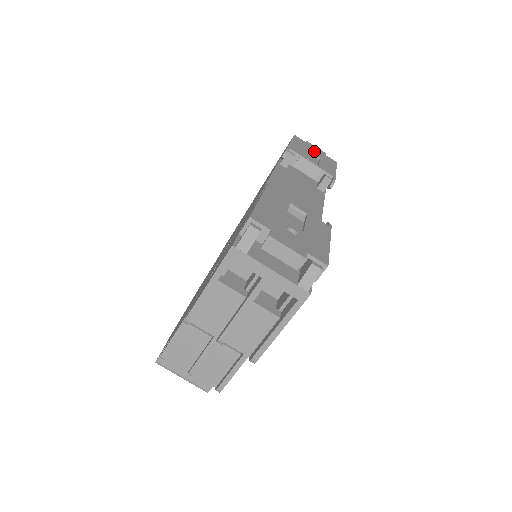
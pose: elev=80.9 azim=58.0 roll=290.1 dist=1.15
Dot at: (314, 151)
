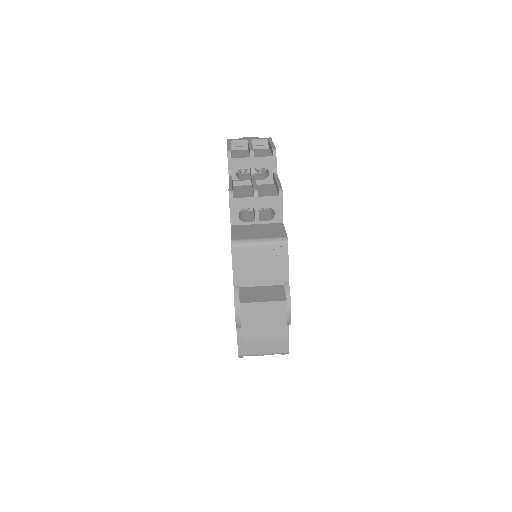
Dot at: occluded
